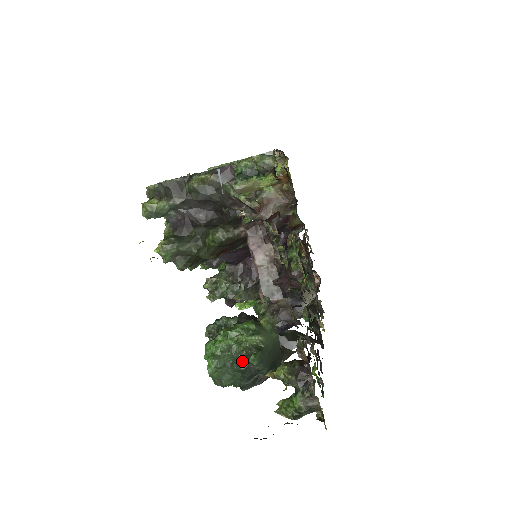
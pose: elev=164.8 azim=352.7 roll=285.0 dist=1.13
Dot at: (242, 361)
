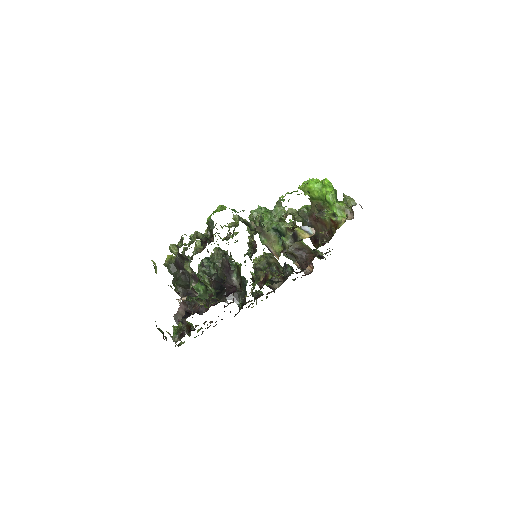
Dot at: occluded
